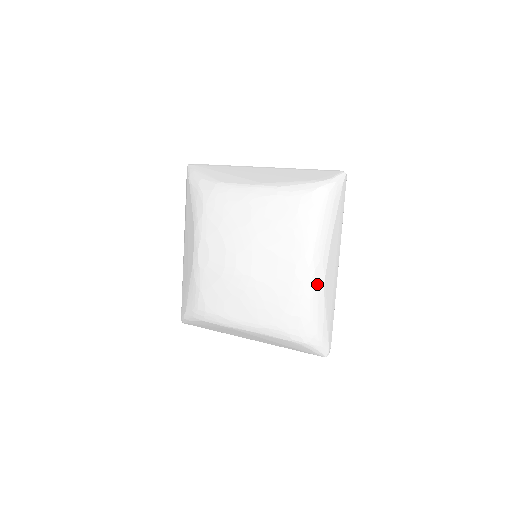
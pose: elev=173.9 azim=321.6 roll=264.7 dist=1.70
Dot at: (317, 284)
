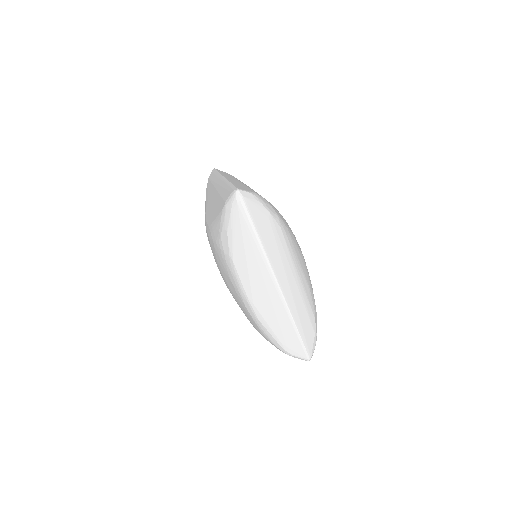
Dot at: occluded
